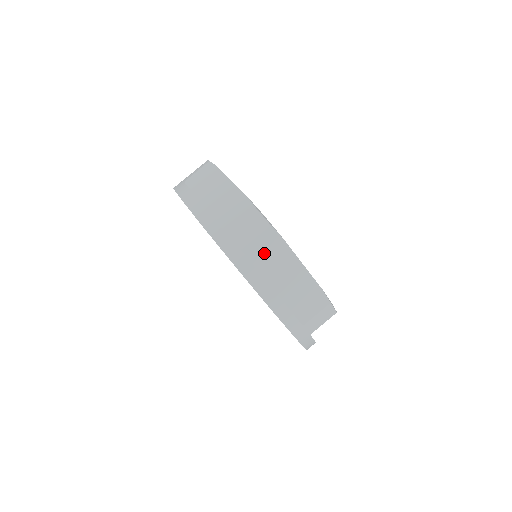
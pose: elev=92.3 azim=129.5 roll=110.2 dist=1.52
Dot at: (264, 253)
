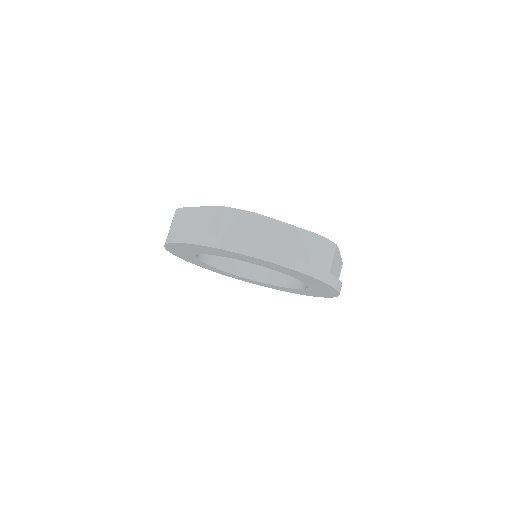
Dot at: occluded
